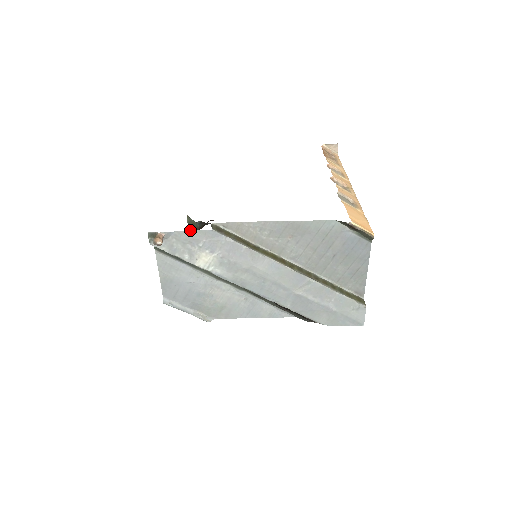
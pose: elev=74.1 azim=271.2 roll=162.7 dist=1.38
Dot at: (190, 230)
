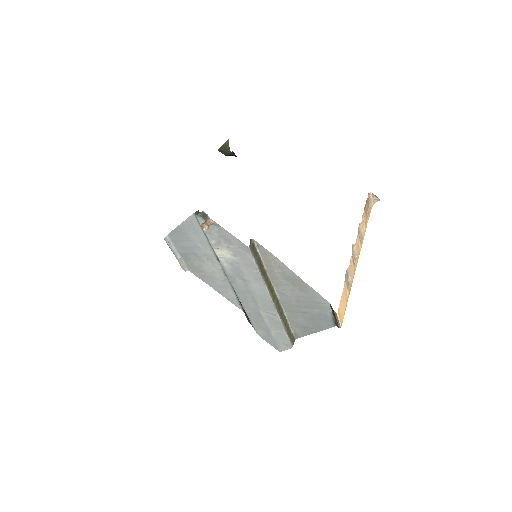
Dot at: (220, 150)
